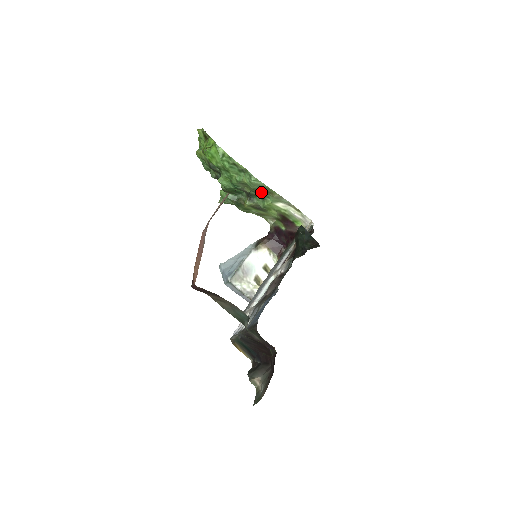
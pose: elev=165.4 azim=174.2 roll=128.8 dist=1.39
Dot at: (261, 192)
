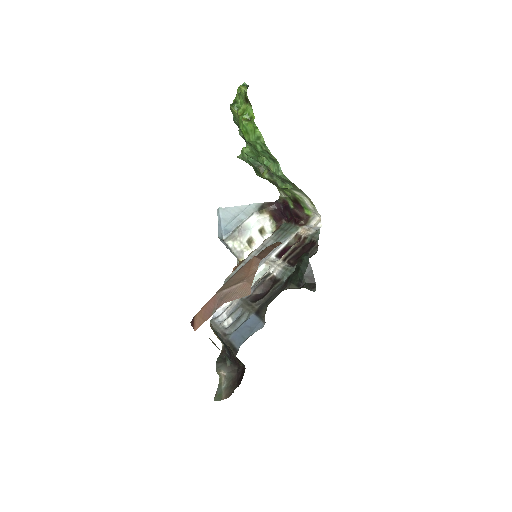
Dot at: (283, 180)
